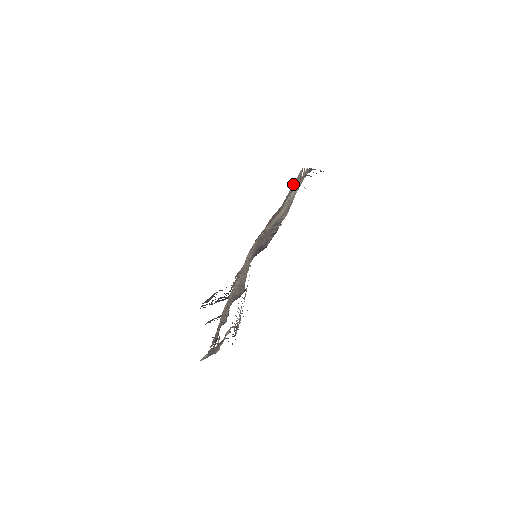
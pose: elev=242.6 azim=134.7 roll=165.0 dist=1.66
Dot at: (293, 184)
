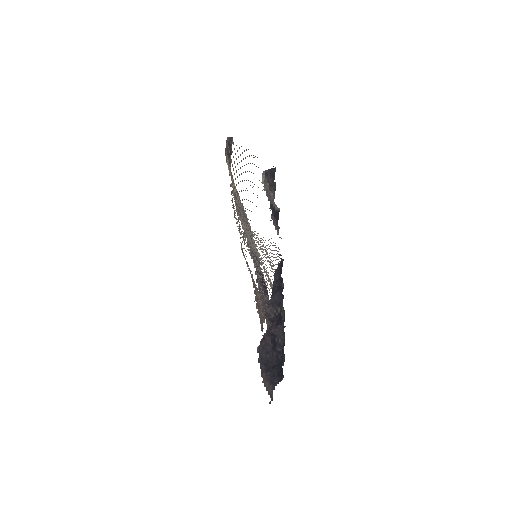
Dot at: occluded
